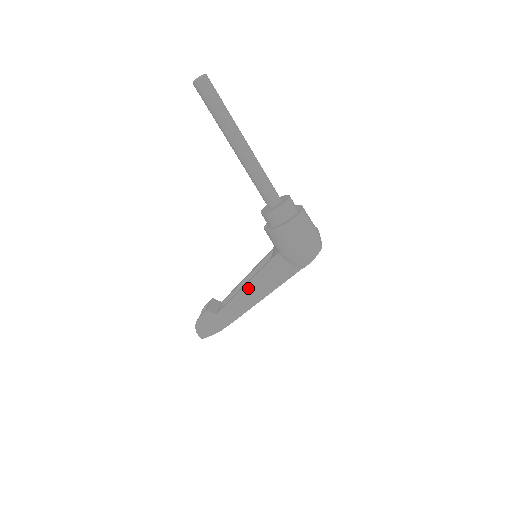
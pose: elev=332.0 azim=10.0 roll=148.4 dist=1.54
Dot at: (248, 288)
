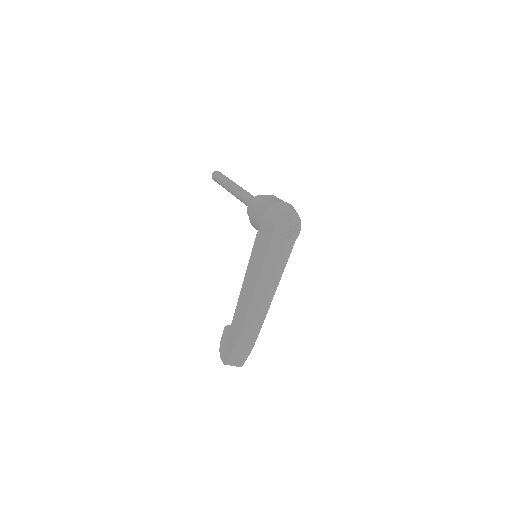
Dot at: (247, 278)
